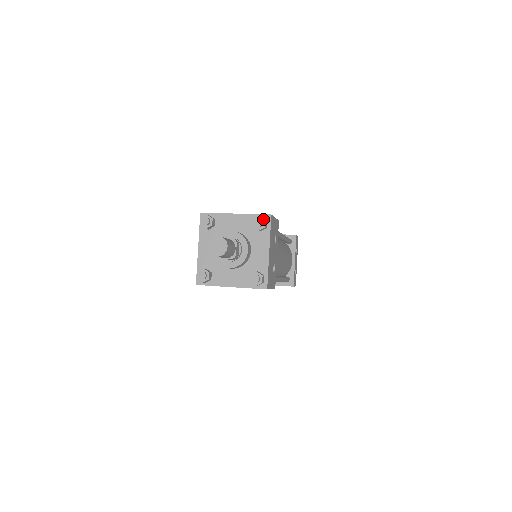
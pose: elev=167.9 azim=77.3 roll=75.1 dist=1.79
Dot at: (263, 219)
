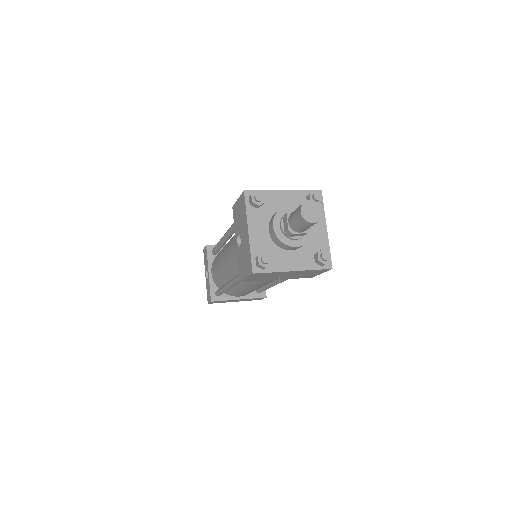
Dot at: (319, 193)
